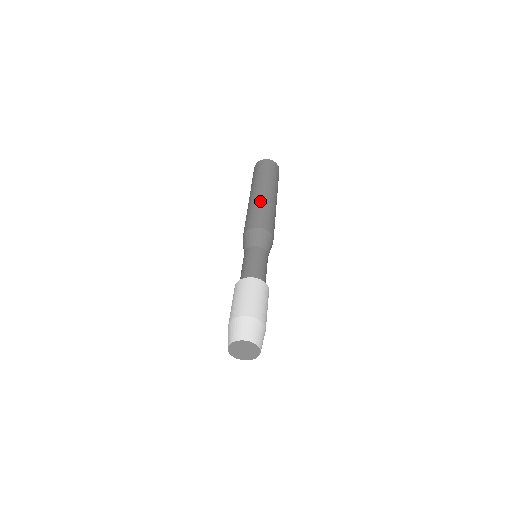
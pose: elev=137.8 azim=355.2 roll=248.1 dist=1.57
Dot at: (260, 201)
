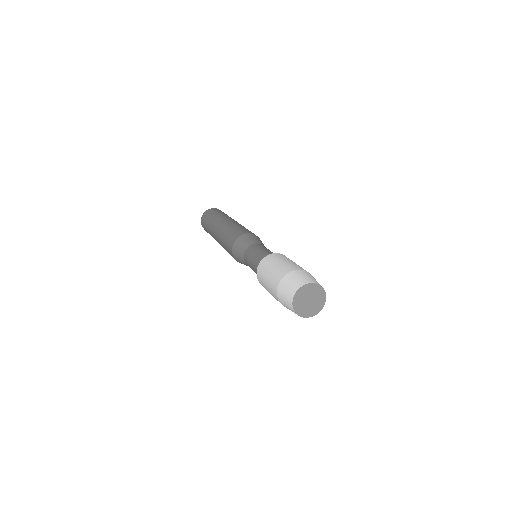
Dot at: occluded
